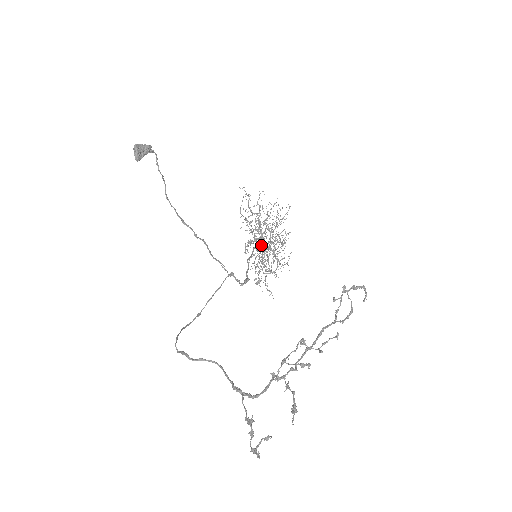
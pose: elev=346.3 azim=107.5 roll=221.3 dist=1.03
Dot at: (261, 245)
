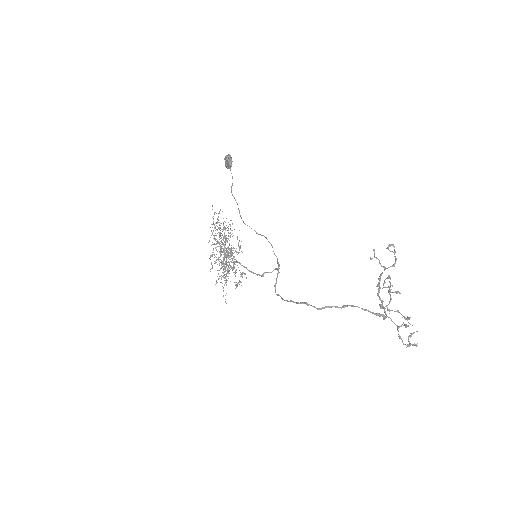
Dot at: occluded
